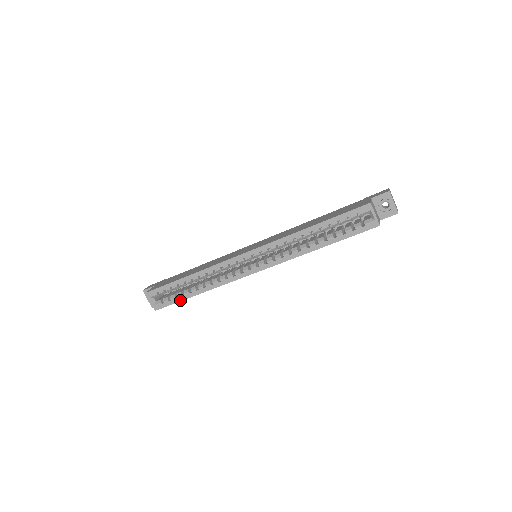
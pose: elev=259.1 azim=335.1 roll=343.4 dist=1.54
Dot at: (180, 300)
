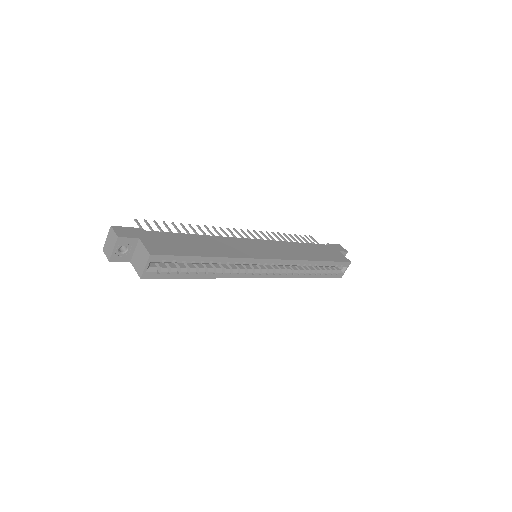
Dot at: (180, 277)
